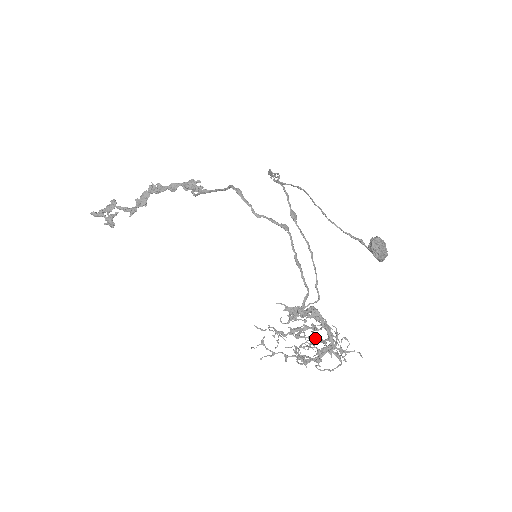
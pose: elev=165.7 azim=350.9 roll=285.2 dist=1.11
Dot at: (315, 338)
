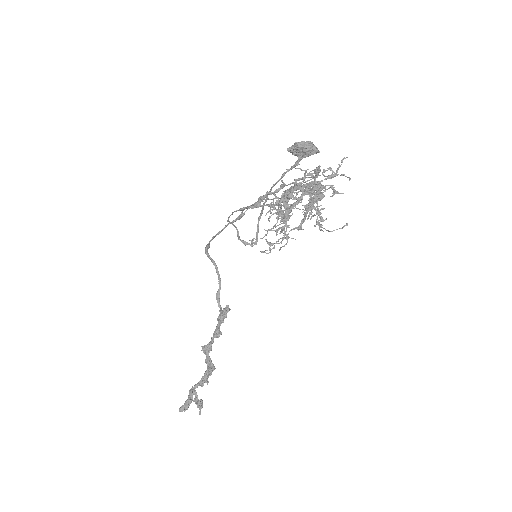
Dot at: occluded
